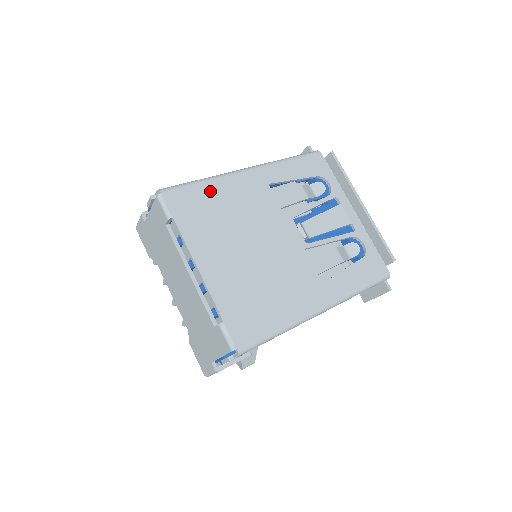
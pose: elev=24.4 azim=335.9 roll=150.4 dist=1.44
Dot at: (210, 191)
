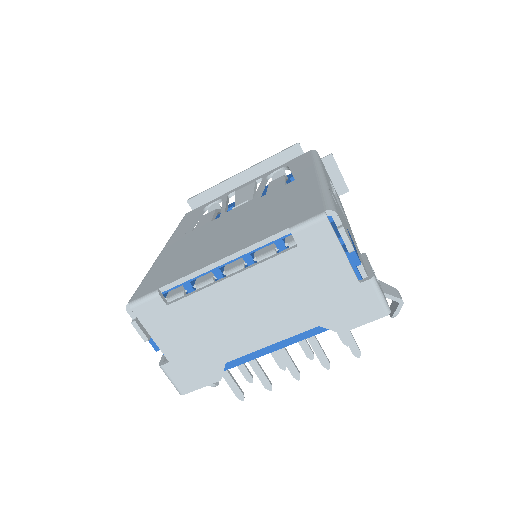
Dot at: (158, 269)
